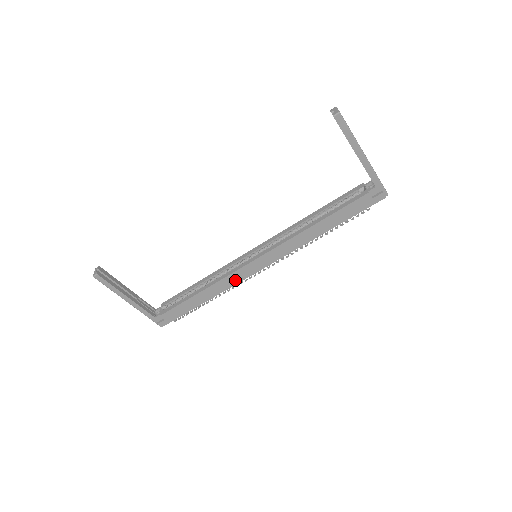
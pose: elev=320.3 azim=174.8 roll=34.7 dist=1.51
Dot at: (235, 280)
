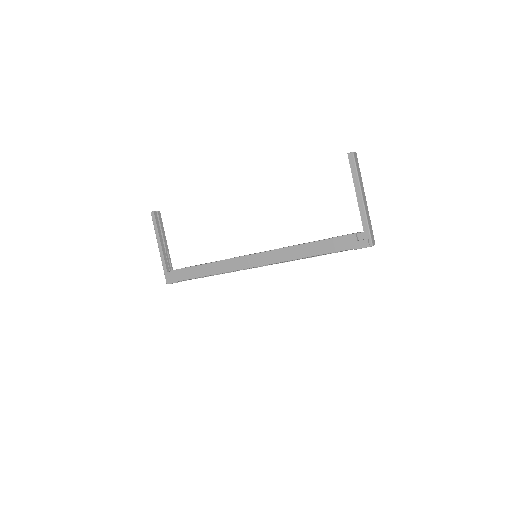
Dot at: (231, 267)
